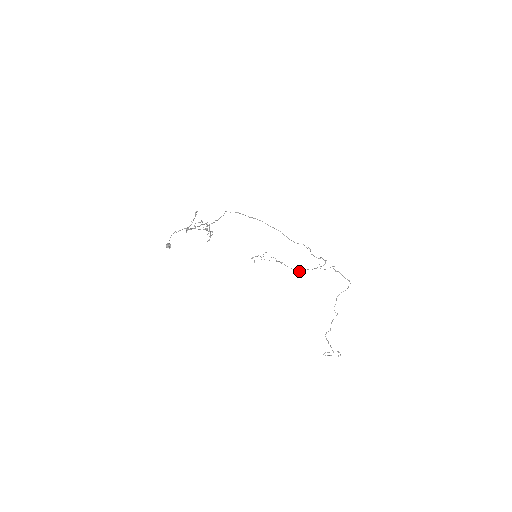
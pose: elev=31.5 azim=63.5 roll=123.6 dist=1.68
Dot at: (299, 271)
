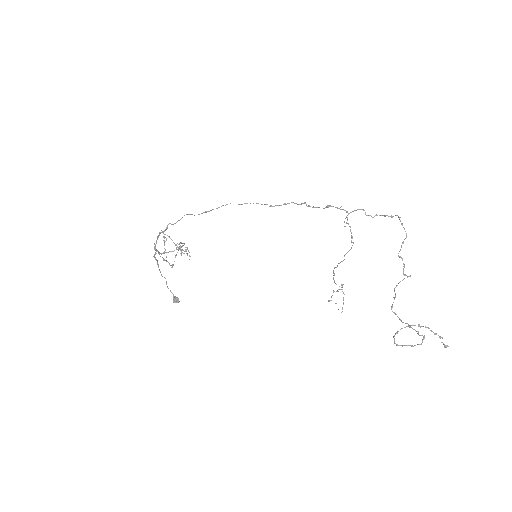
Dot at: occluded
